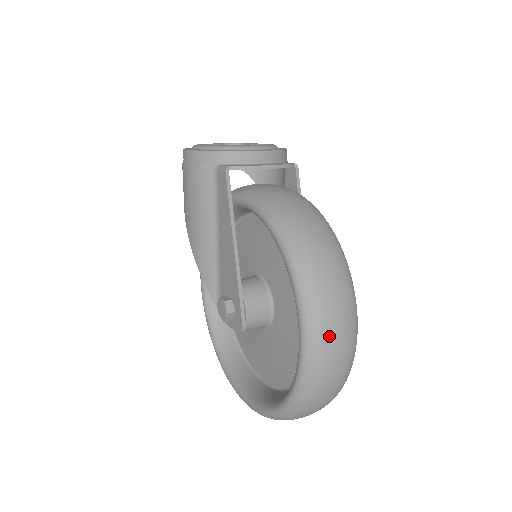
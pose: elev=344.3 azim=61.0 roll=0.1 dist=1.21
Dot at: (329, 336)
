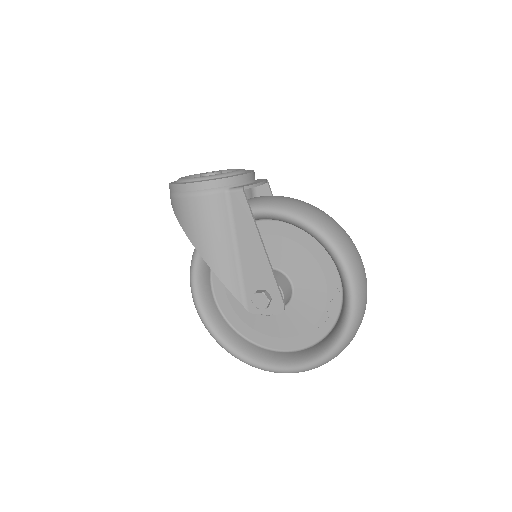
Dot at: (363, 280)
